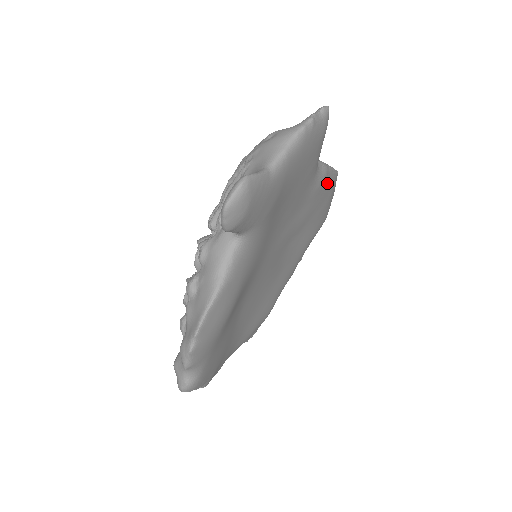
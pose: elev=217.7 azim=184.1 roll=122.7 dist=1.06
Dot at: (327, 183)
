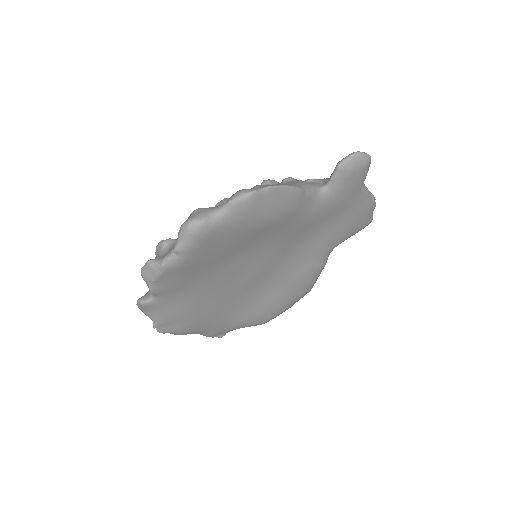
Dot at: (314, 277)
